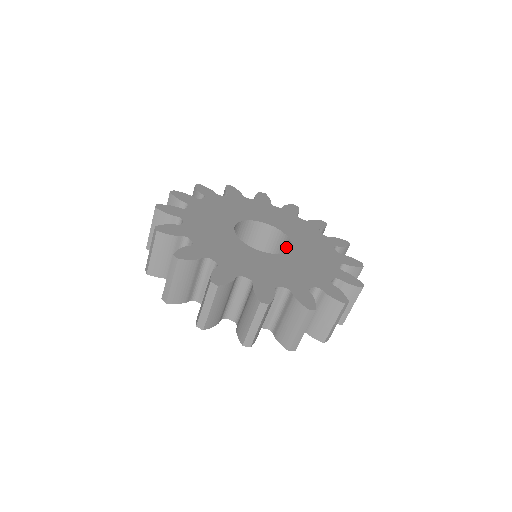
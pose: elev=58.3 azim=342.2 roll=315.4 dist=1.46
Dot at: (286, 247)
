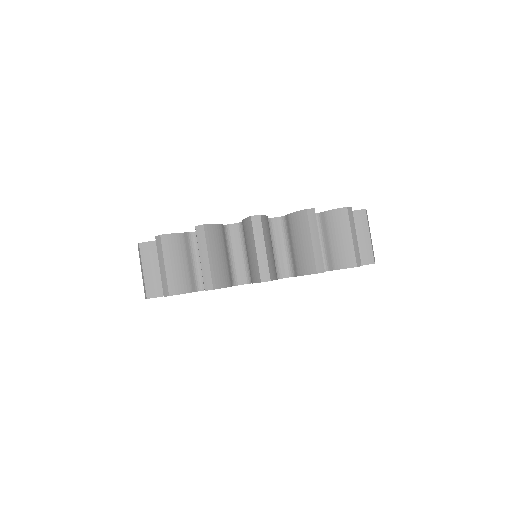
Dot at: occluded
